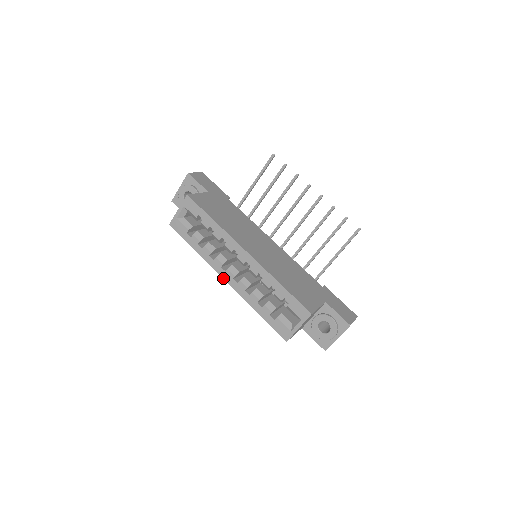
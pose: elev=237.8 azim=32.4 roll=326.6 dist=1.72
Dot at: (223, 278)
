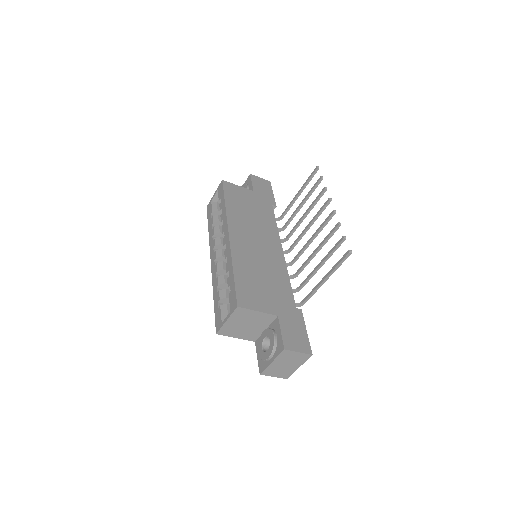
Dot at: (211, 259)
